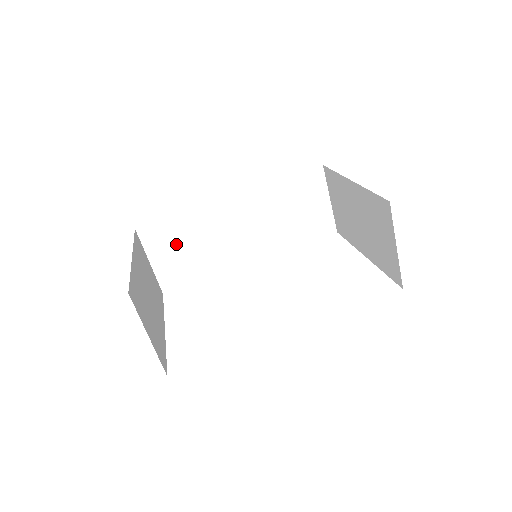
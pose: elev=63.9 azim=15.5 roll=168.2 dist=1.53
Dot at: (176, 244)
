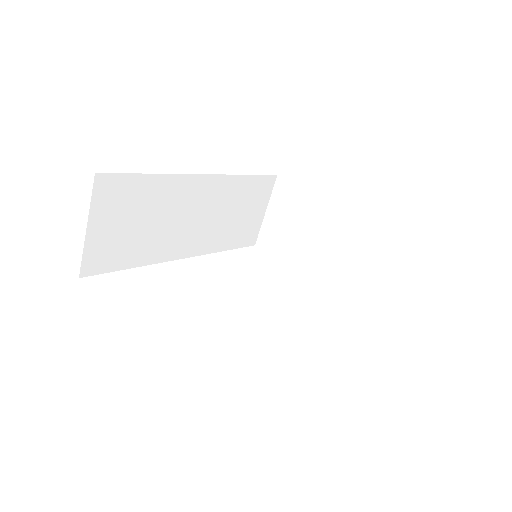
Dot at: (129, 212)
